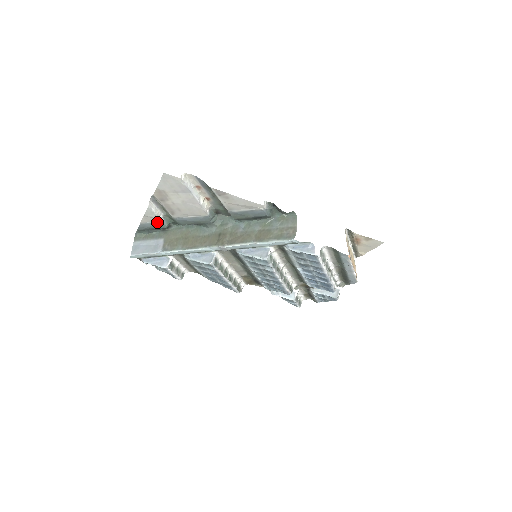
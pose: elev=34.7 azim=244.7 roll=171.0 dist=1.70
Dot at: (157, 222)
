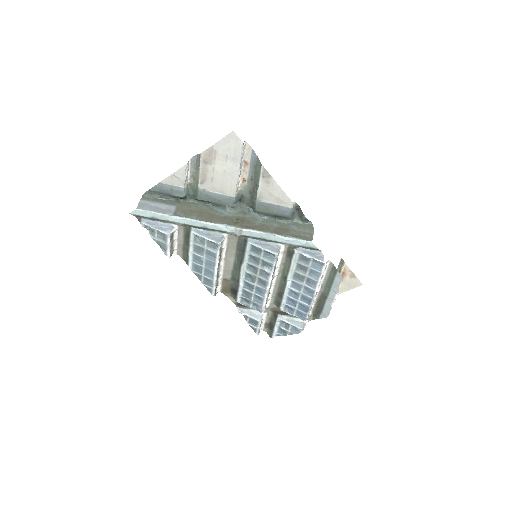
Dot at: (179, 187)
